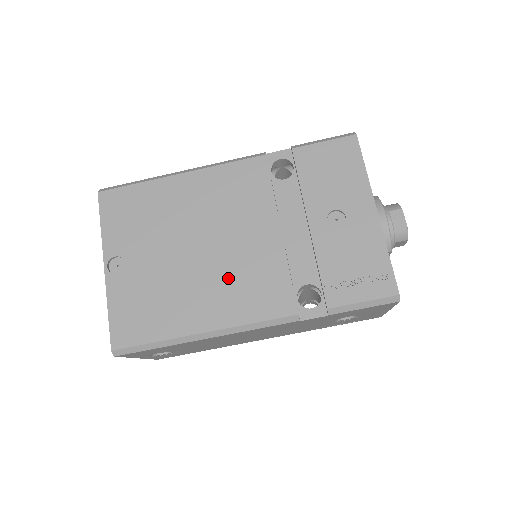
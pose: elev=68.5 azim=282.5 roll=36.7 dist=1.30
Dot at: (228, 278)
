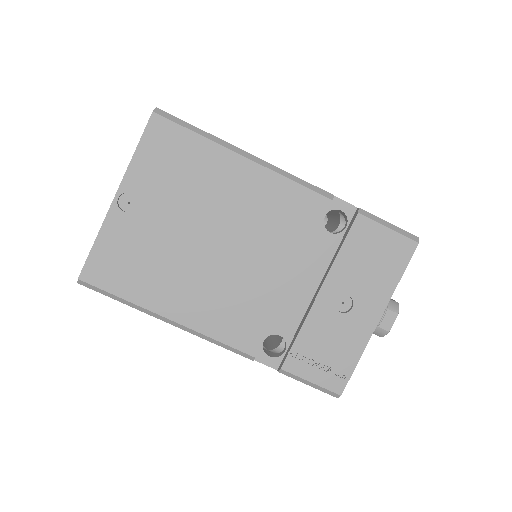
Dot at: (221, 289)
